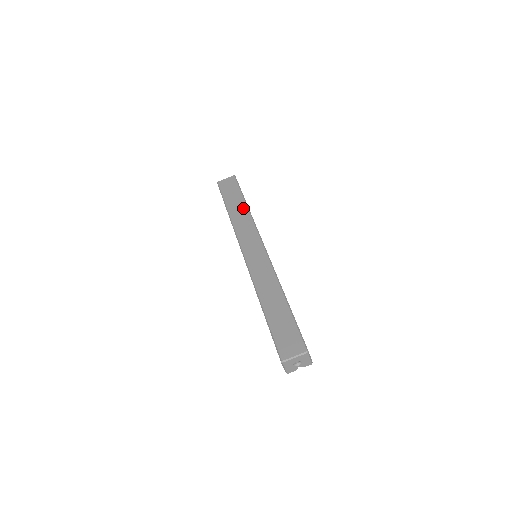
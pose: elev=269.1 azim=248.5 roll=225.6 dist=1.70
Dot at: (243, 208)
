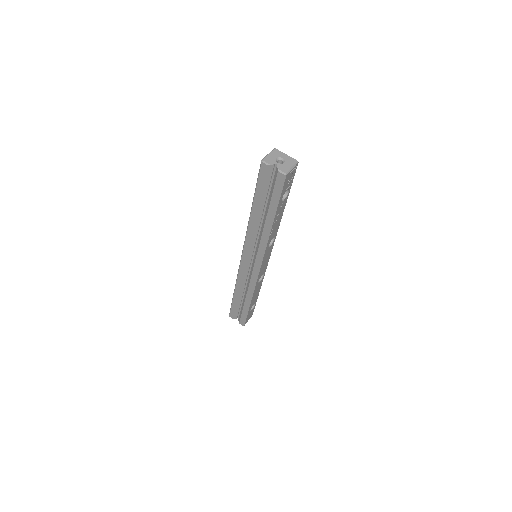
Dot at: occluded
